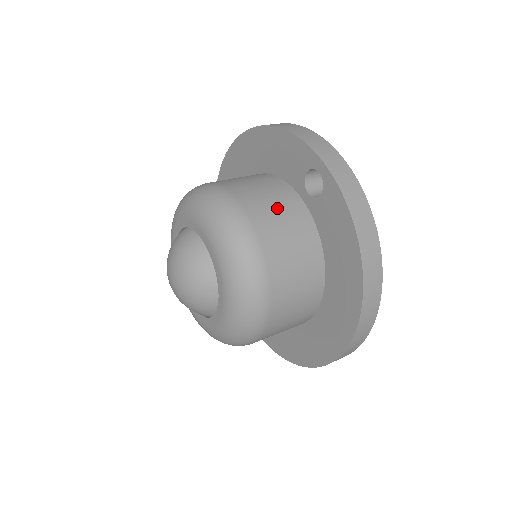
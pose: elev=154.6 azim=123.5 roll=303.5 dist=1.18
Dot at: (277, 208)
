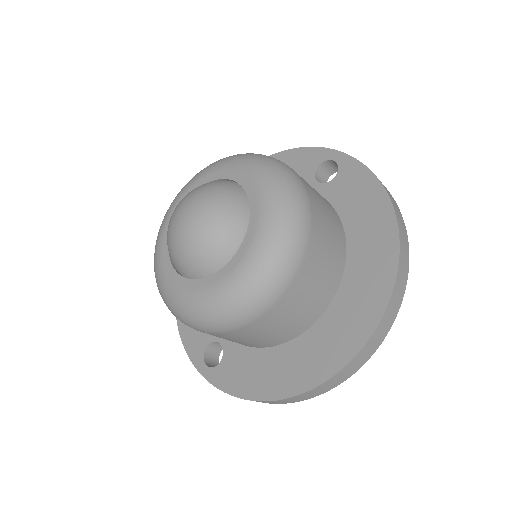
Dot at: occluded
